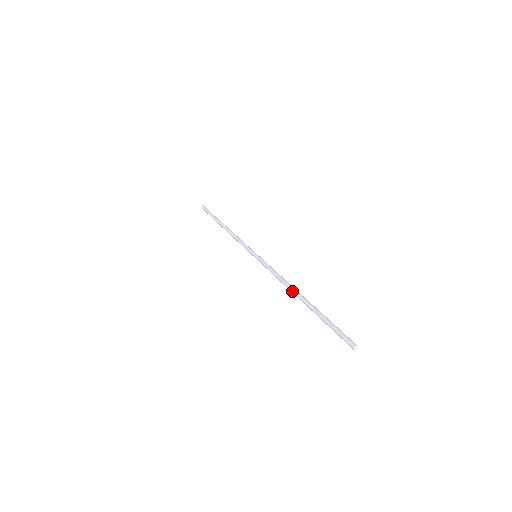
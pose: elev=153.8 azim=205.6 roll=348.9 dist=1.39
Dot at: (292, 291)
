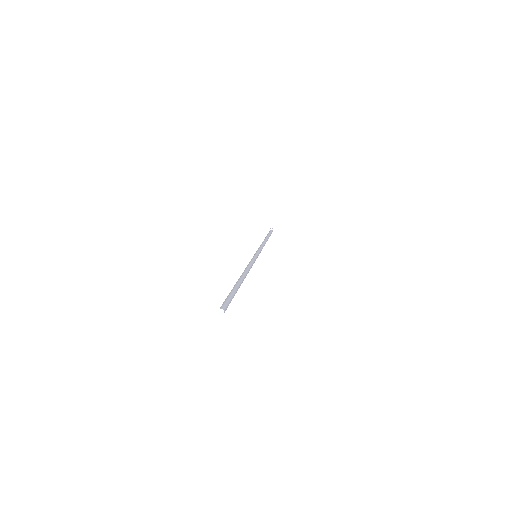
Dot at: (241, 275)
